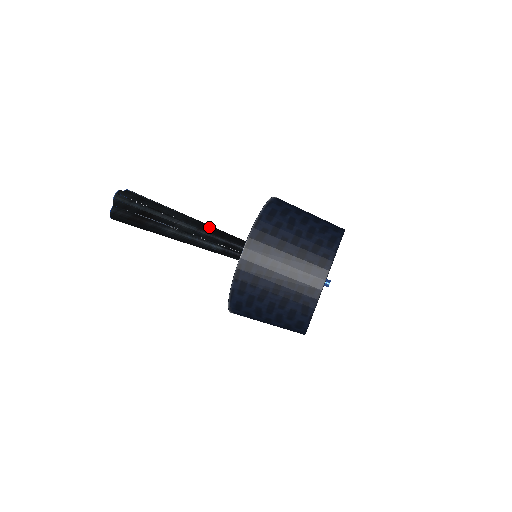
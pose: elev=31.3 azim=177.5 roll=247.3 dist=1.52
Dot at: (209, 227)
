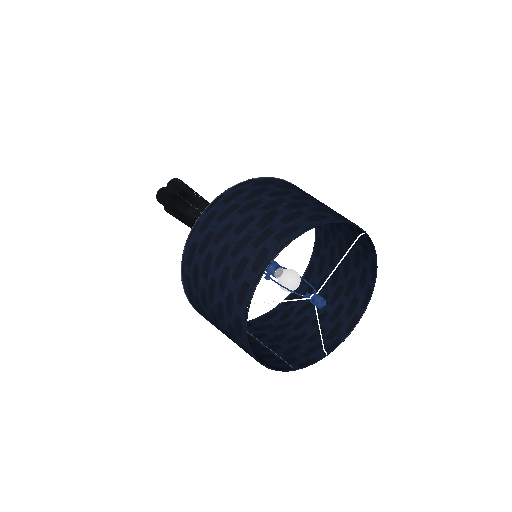
Dot at: occluded
